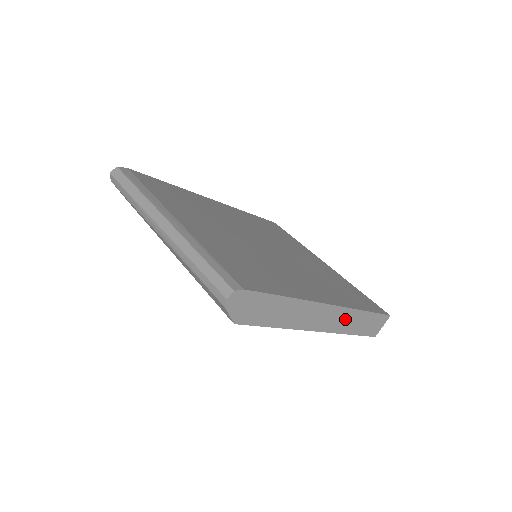
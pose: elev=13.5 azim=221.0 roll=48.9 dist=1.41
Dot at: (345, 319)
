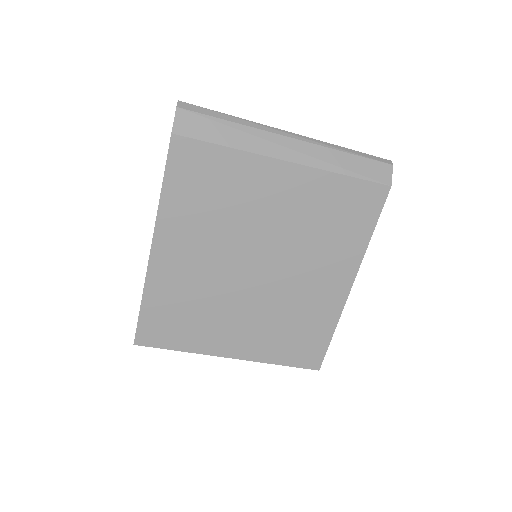
Dot at: occluded
